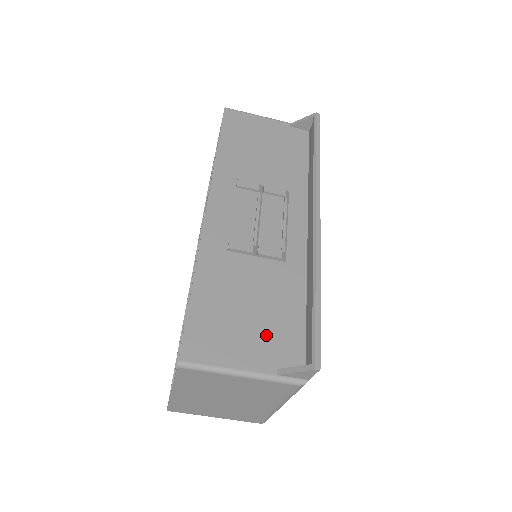
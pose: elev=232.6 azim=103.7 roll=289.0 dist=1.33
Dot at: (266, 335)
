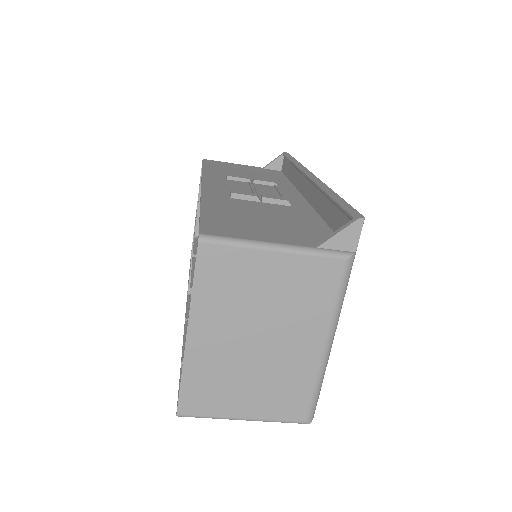
Dot at: (292, 231)
